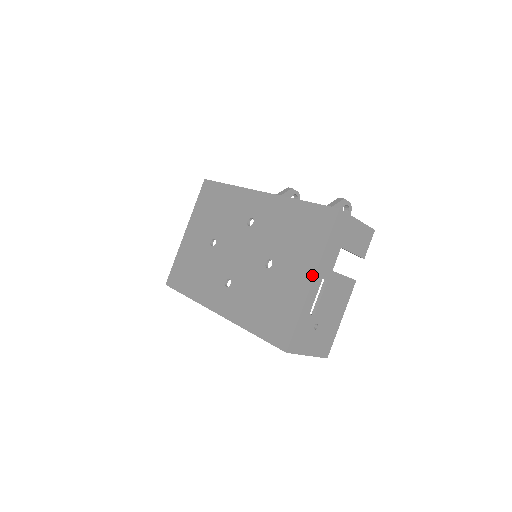
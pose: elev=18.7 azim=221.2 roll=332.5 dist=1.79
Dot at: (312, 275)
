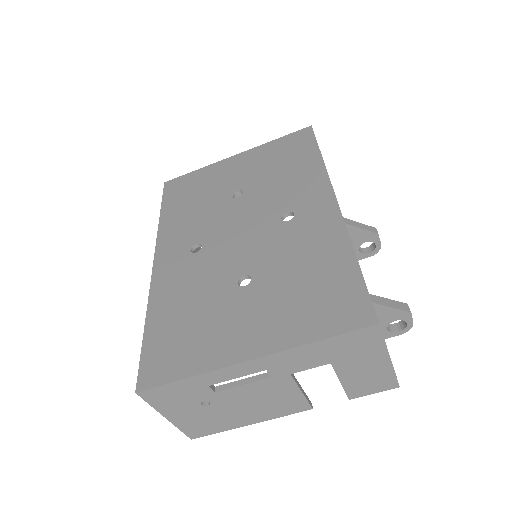
Dot at: (257, 353)
